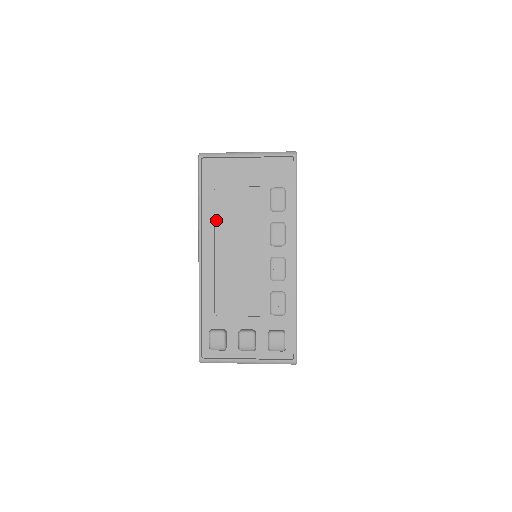
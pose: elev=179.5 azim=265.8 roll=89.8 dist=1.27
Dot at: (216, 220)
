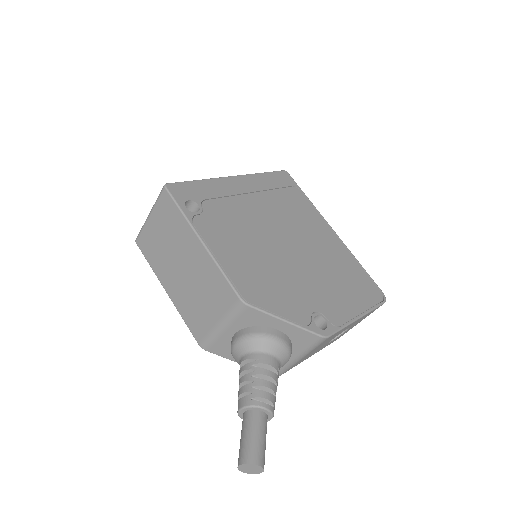
Dot at: occluded
